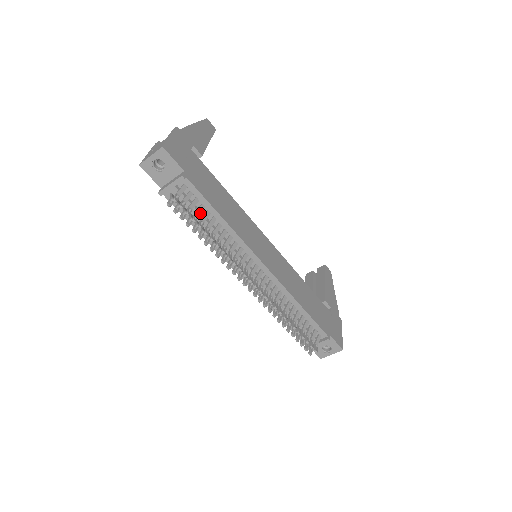
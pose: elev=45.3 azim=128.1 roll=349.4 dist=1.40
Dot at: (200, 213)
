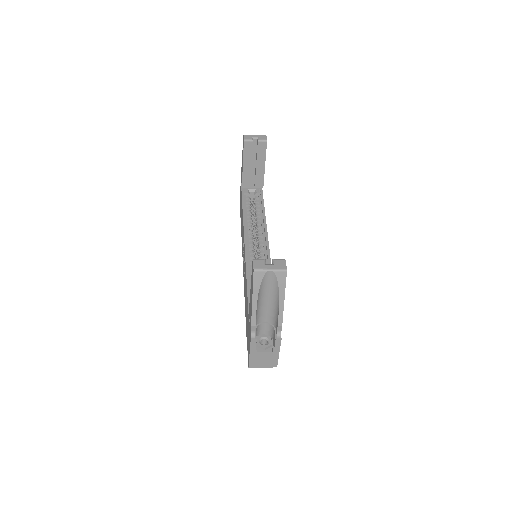
Dot at: occluded
